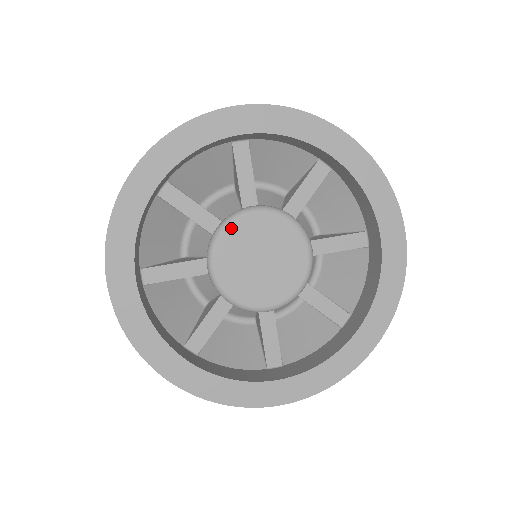
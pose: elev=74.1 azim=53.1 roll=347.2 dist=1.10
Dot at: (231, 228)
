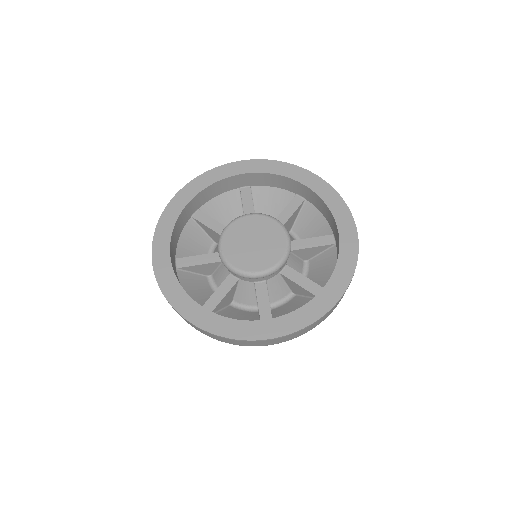
Dot at: (224, 242)
